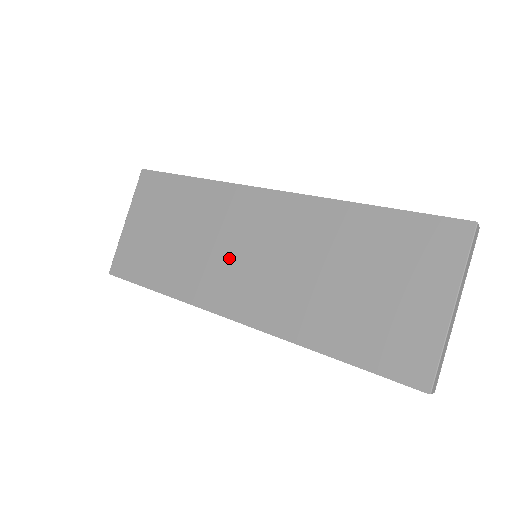
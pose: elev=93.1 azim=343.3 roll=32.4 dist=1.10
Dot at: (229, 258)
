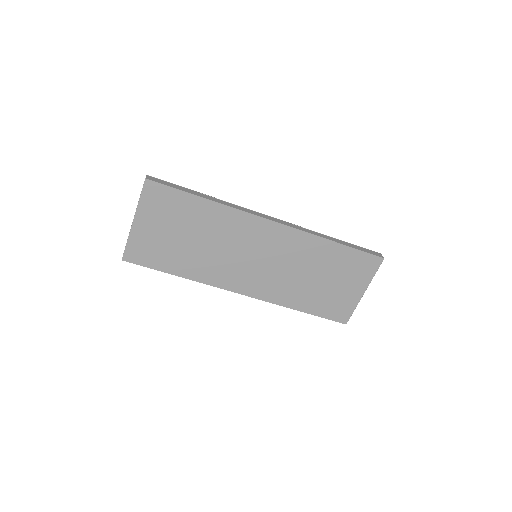
Dot at: (240, 260)
